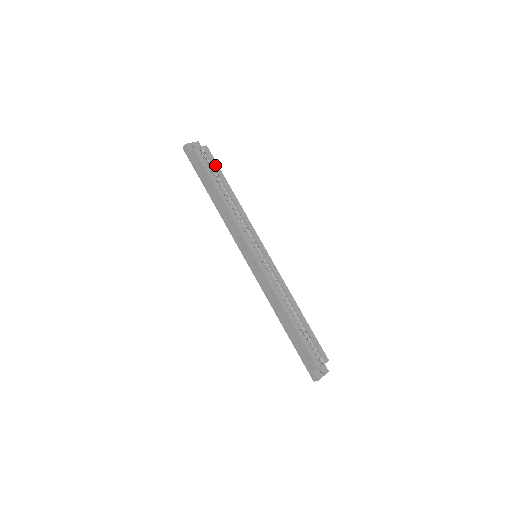
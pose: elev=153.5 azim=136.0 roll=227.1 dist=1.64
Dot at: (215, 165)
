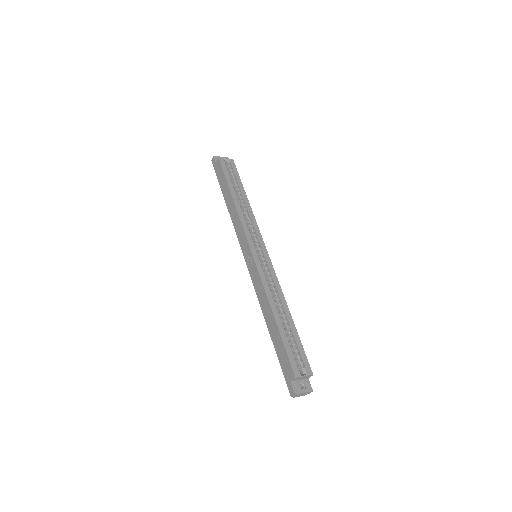
Dot at: (236, 174)
